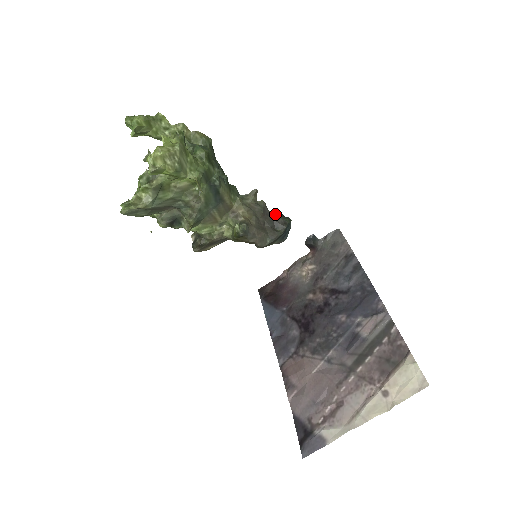
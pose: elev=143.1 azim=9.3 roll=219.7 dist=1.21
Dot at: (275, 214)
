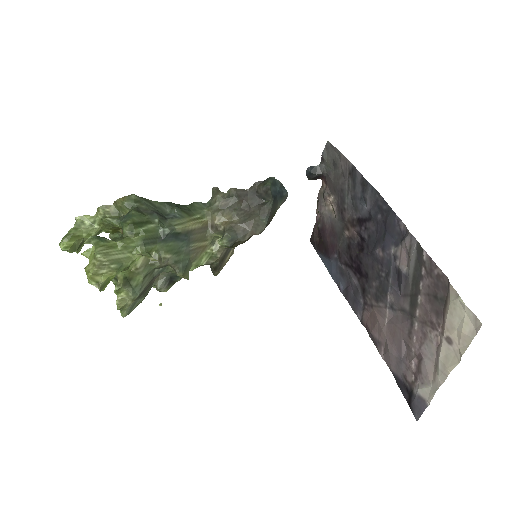
Dot at: (253, 188)
